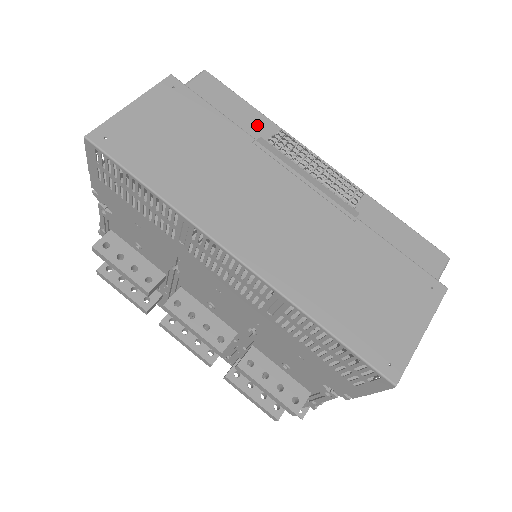
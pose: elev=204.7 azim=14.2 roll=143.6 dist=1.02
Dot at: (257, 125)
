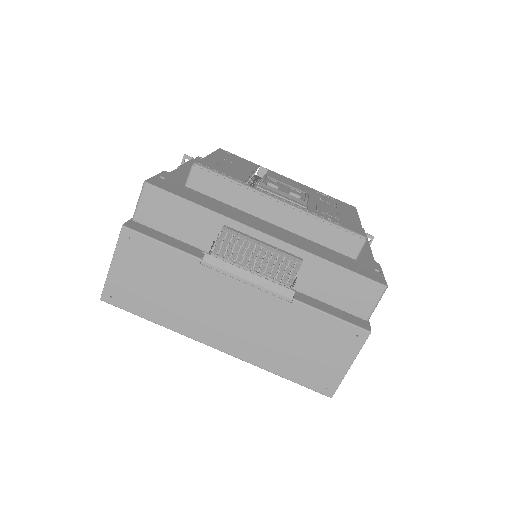
Dot at: (203, 222)
